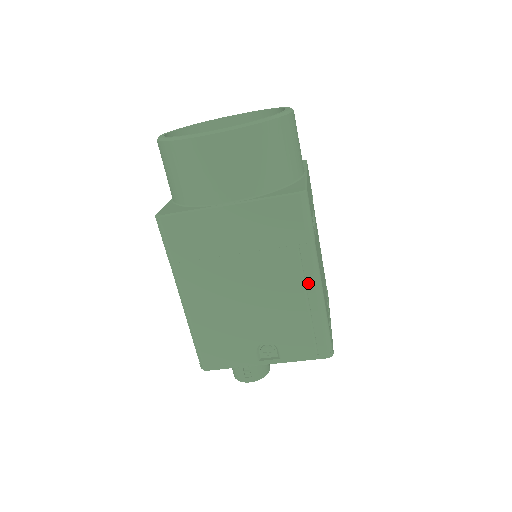
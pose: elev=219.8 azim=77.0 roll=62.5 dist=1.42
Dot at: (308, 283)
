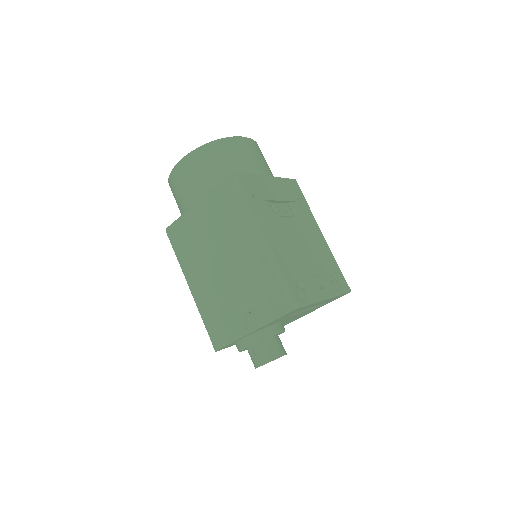
Dot at: (255, 243)
